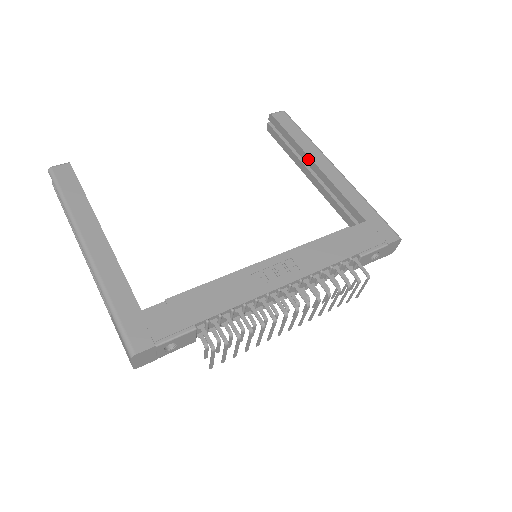
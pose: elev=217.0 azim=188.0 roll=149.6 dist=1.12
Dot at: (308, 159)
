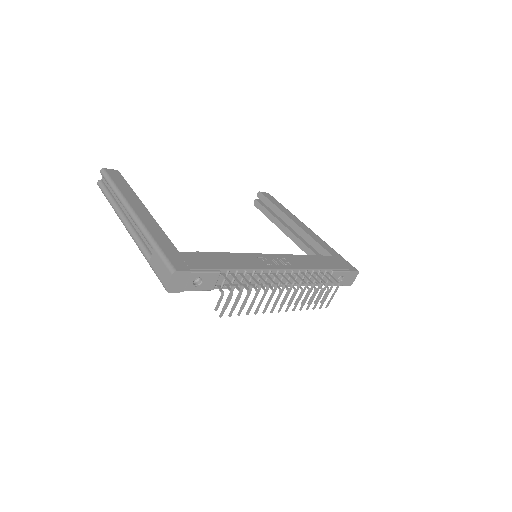
Dot at: (288, 219)
